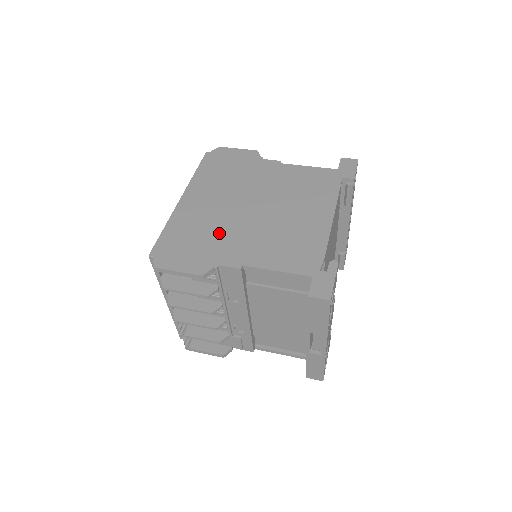
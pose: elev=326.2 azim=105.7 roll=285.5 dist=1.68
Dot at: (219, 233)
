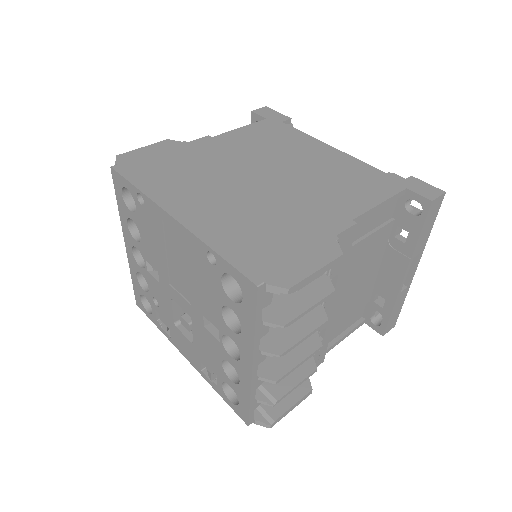
Dot at: (280, 214)
